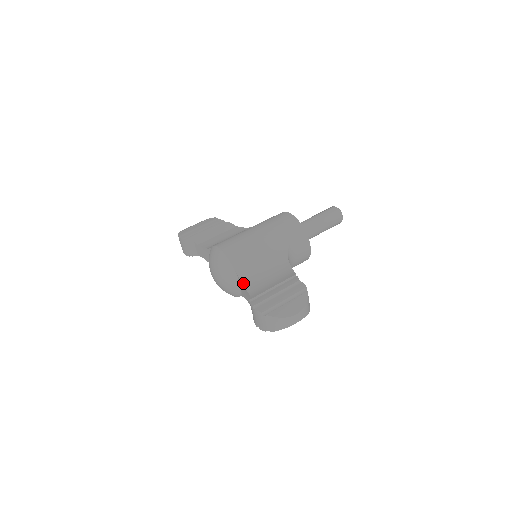
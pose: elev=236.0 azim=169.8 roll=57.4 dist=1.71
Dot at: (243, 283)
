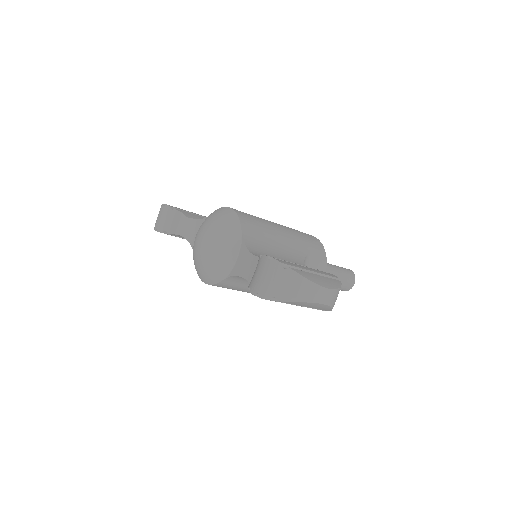
Dot at: (248, 248)
